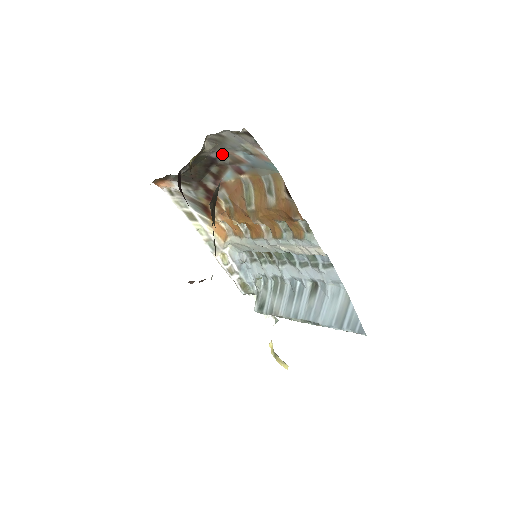
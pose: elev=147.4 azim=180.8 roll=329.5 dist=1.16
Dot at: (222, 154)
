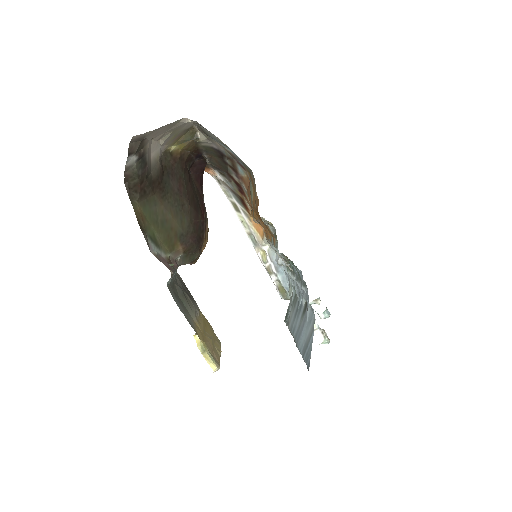
Dot at: (220, 146)
